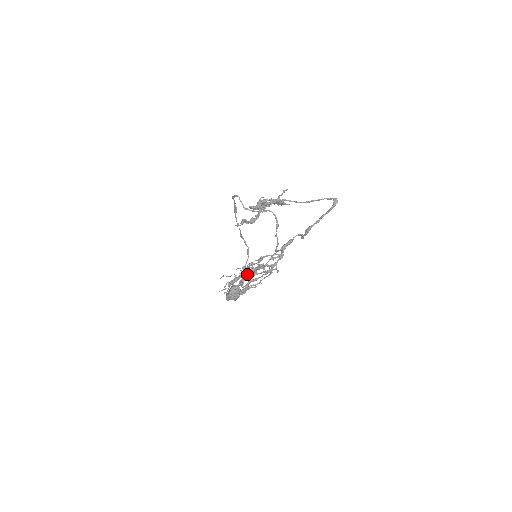
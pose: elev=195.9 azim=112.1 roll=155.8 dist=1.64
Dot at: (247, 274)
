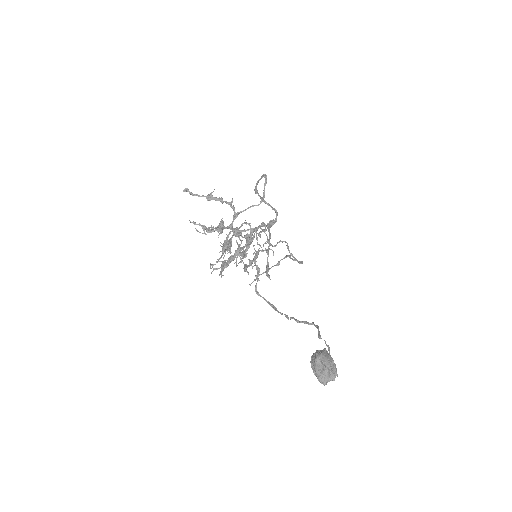
Dot at: (213, 228)
